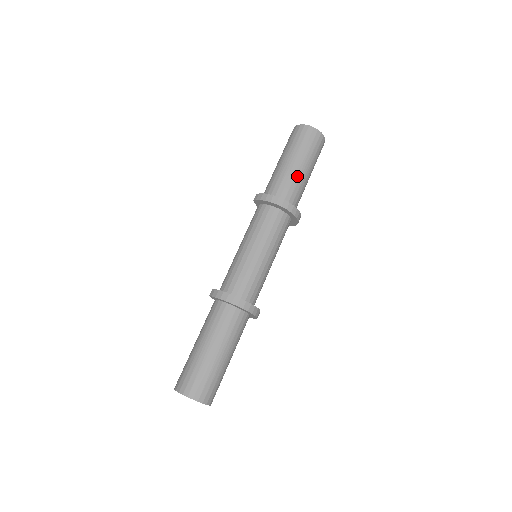
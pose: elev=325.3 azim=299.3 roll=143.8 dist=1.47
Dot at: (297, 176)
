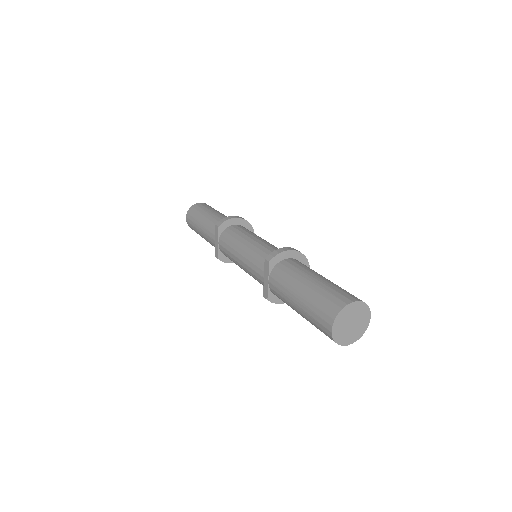
Dot at: occluded
